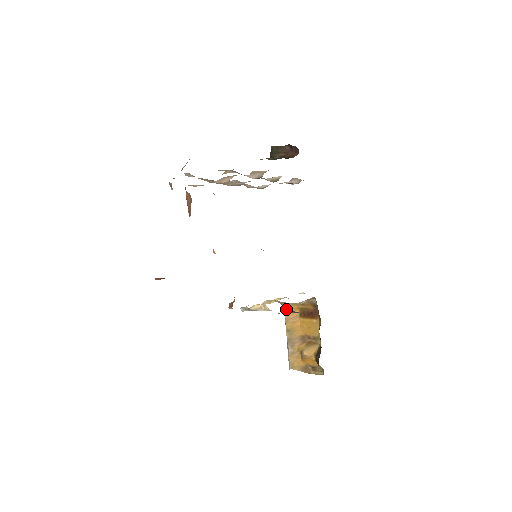
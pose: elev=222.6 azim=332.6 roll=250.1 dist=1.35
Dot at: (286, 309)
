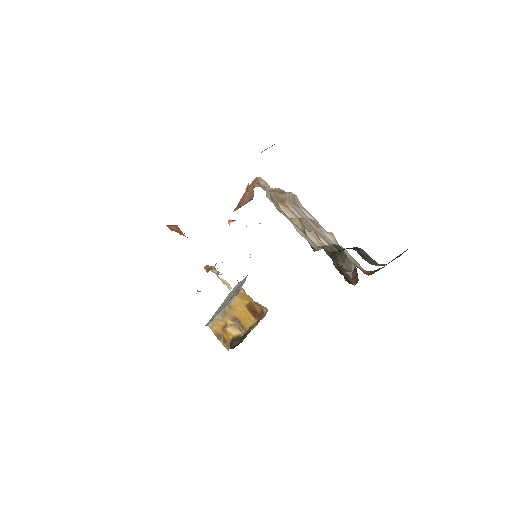
Dot at: (241, 294)
